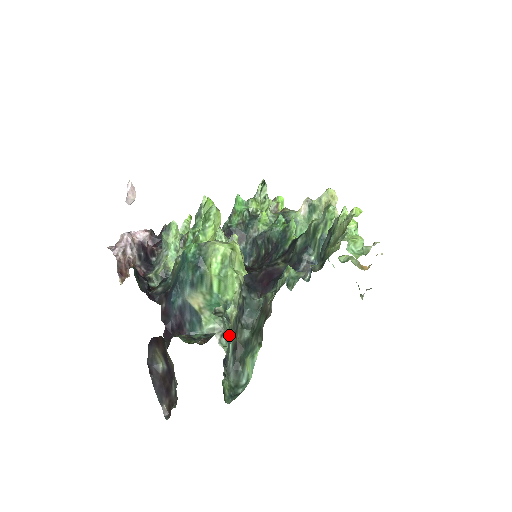
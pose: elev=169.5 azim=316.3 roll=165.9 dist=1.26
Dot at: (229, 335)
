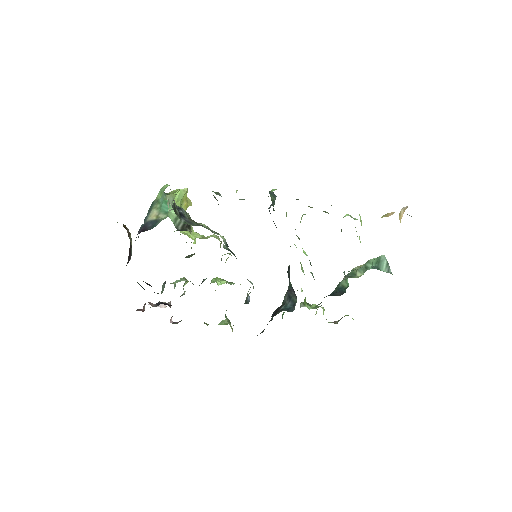
Dot at: occluded
